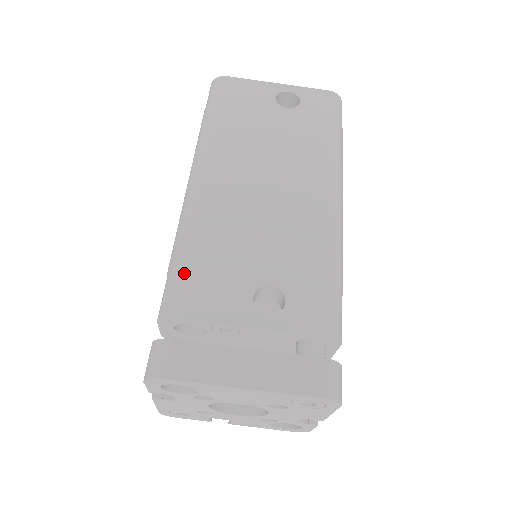
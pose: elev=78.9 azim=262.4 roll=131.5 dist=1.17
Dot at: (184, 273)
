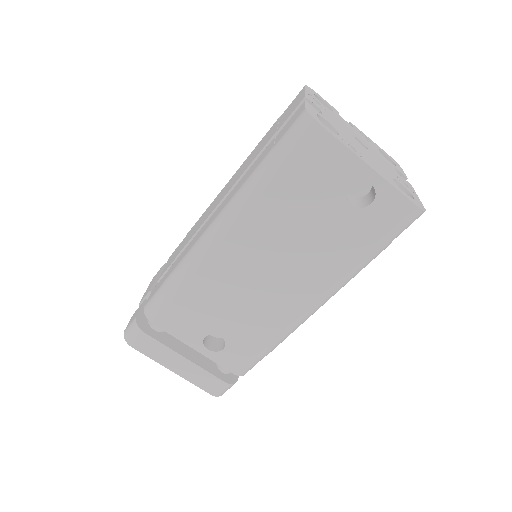
Dot at: (169, 302)
